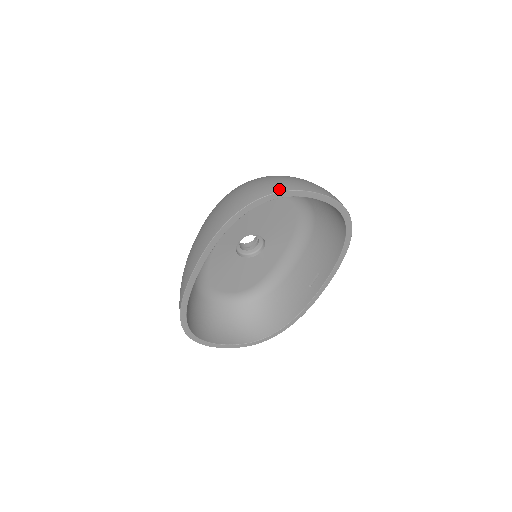
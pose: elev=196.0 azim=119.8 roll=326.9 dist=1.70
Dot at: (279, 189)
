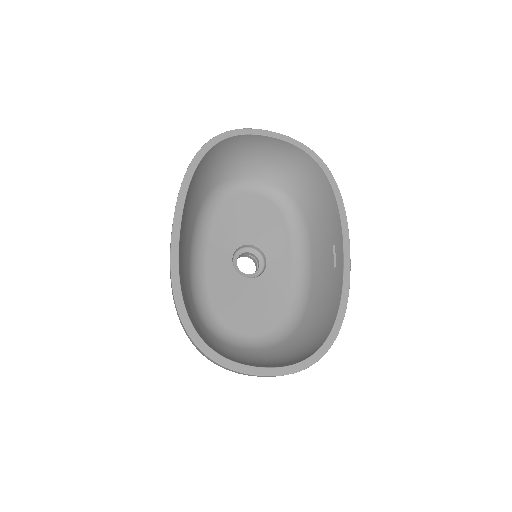
Dot at: (231, 132)
